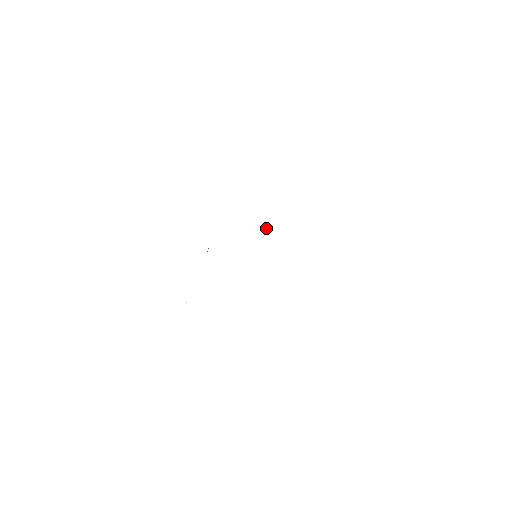
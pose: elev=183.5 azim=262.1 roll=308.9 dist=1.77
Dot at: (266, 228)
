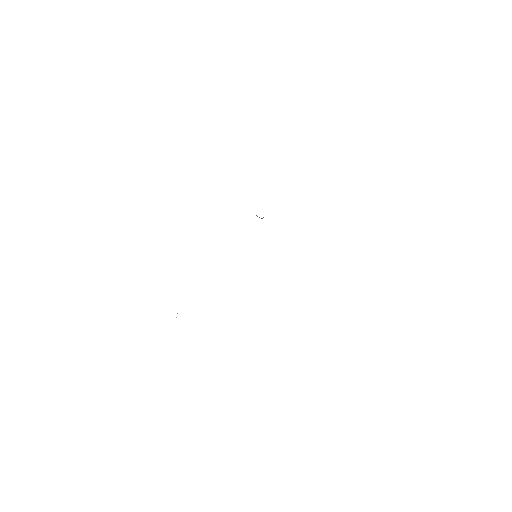
Dot at: occluded
